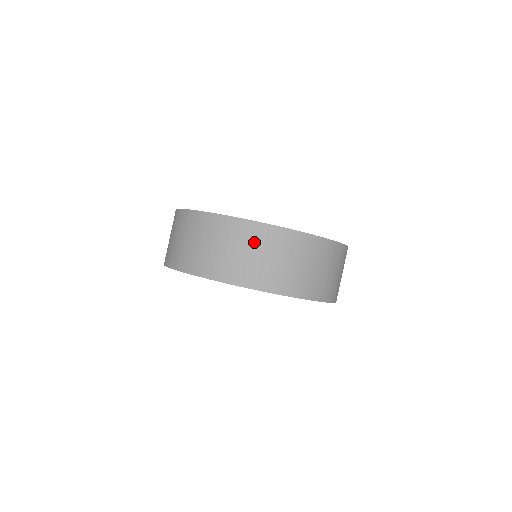
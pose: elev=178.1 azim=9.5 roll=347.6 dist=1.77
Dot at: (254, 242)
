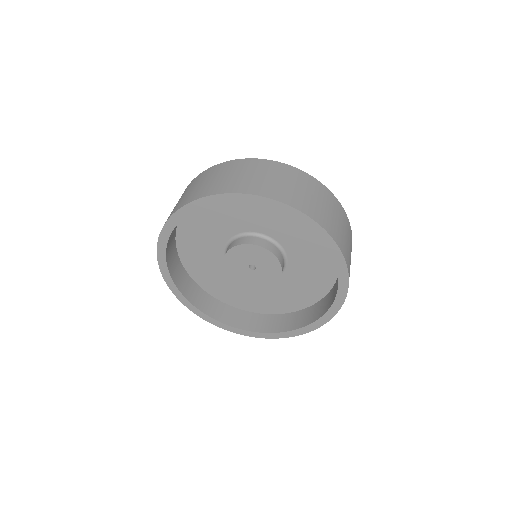
Dot at: (319, 193)
